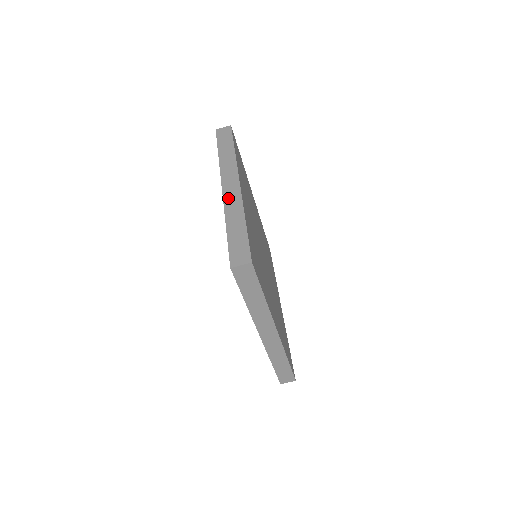
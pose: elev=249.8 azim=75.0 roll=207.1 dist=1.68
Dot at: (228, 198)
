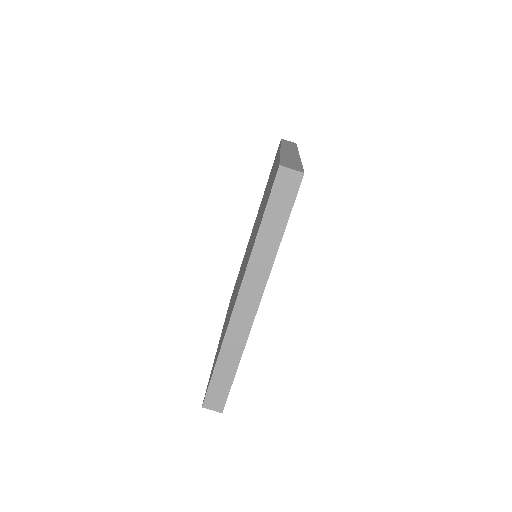
Dot at: (286, 152)
